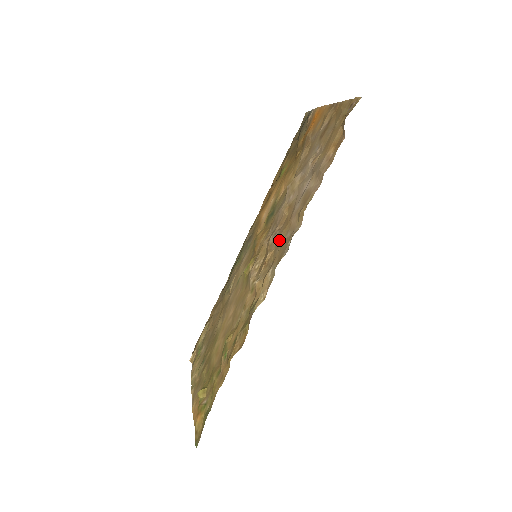
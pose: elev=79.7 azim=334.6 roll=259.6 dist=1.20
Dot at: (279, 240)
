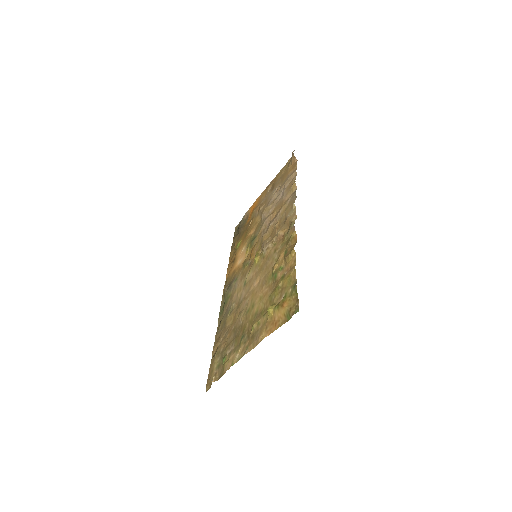
Dot at: (281, 212)
